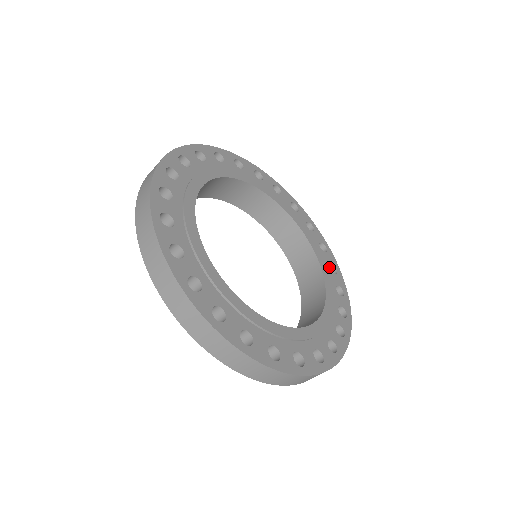
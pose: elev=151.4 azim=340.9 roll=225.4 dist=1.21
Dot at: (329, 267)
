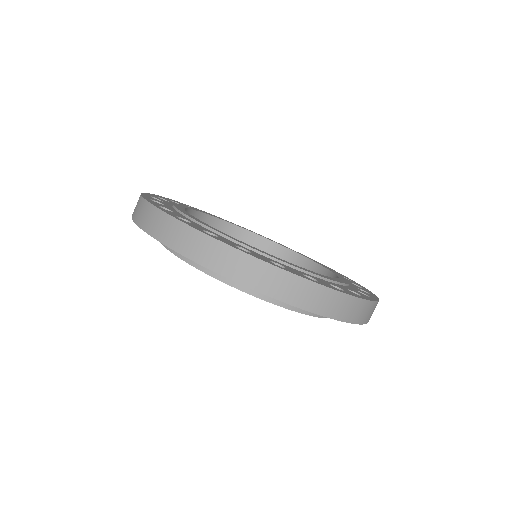
Dot at: (357, 288)
